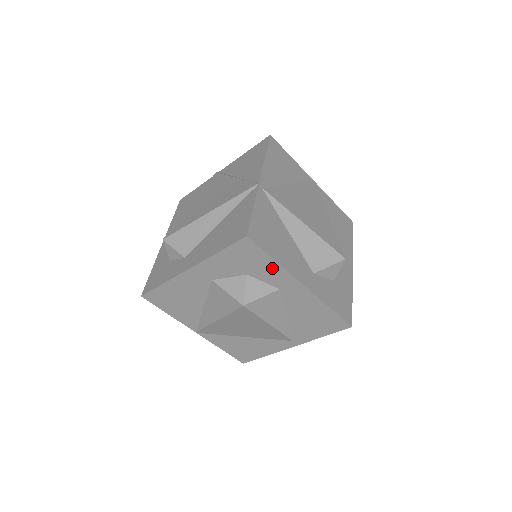
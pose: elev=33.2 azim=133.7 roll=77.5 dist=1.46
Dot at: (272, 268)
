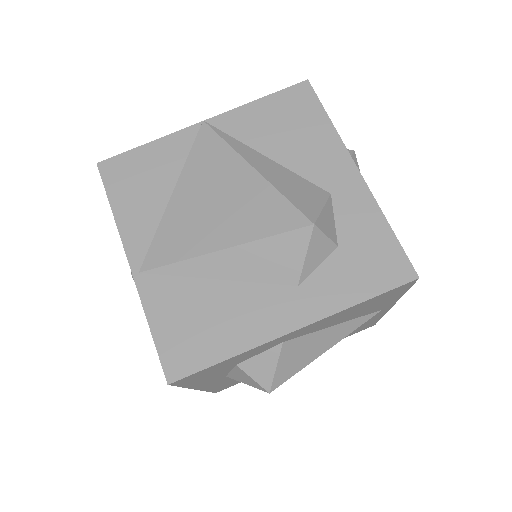
Dot at: (240, 356)
